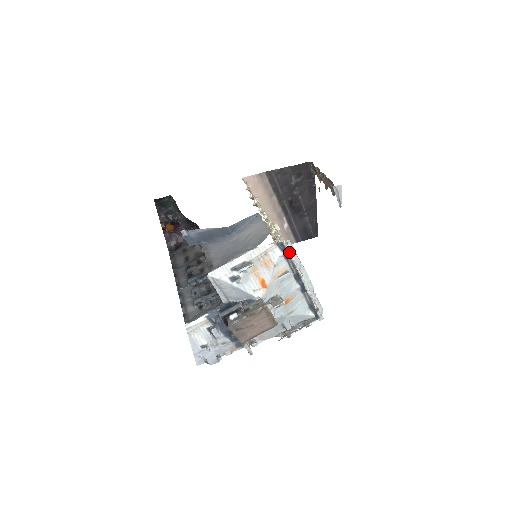
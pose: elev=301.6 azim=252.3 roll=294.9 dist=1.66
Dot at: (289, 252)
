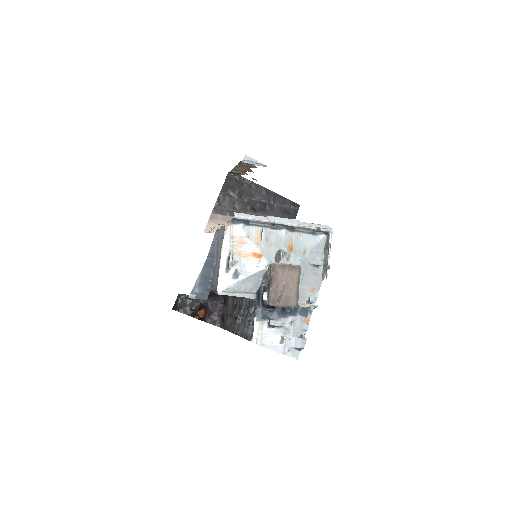
Dot at: (242, 218)
